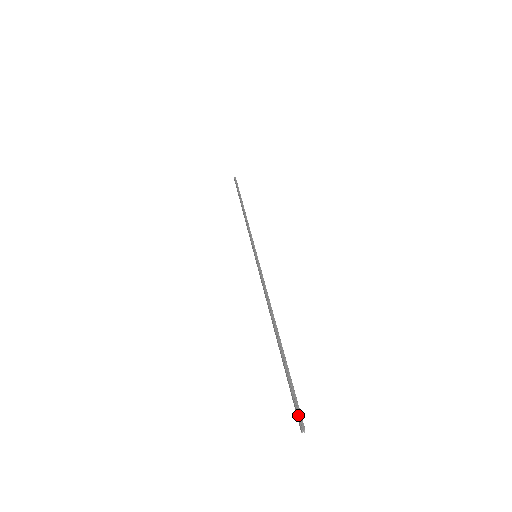
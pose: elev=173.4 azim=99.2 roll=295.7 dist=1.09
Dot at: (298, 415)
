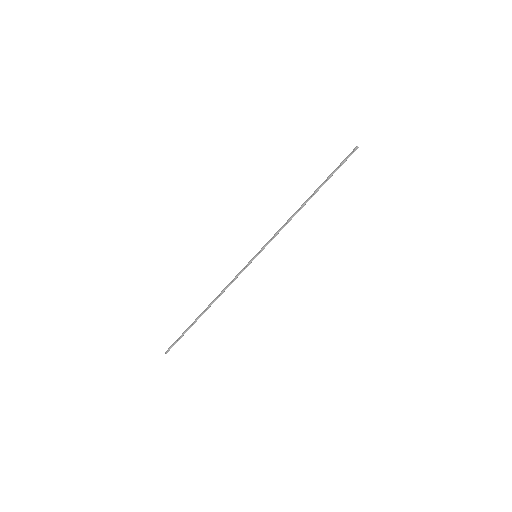
Dot at: (351, 152)
